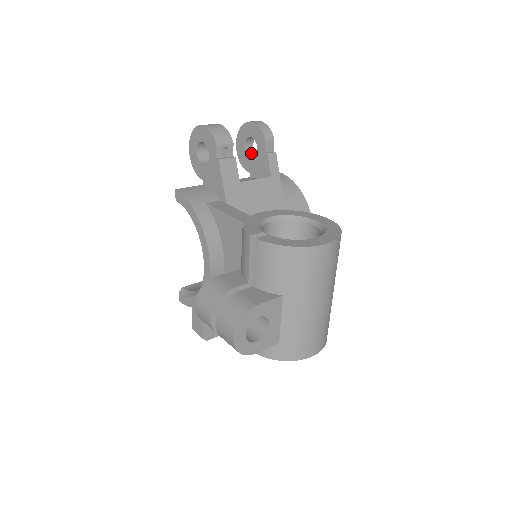
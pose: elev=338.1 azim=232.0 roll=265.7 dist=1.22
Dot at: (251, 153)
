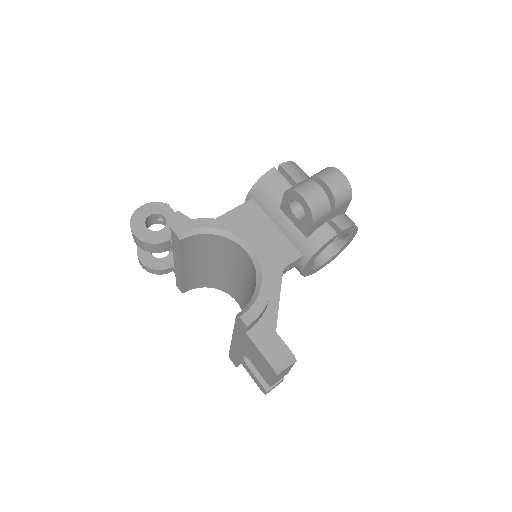
Dot at: occluded
